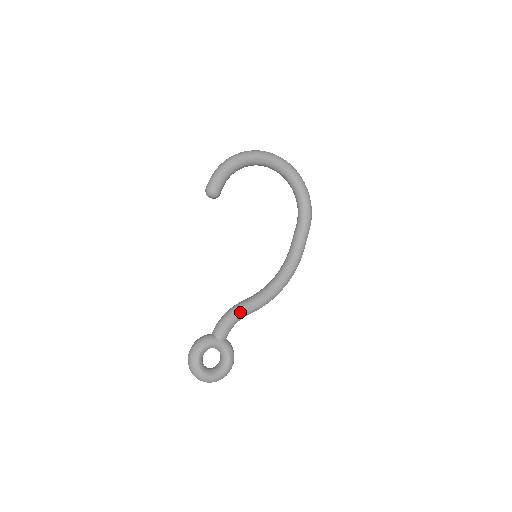
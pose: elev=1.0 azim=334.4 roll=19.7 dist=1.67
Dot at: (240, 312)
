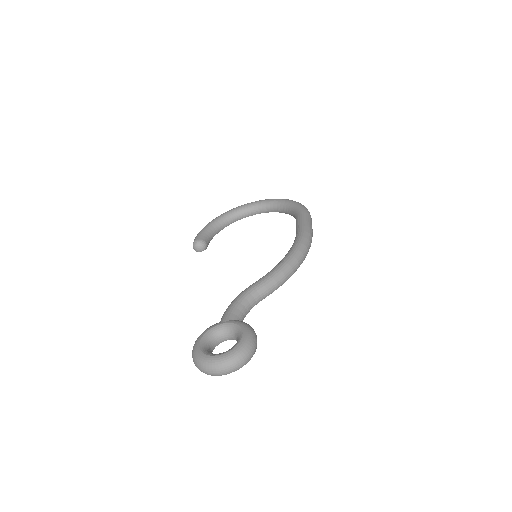
Dot at: (245, 291)
